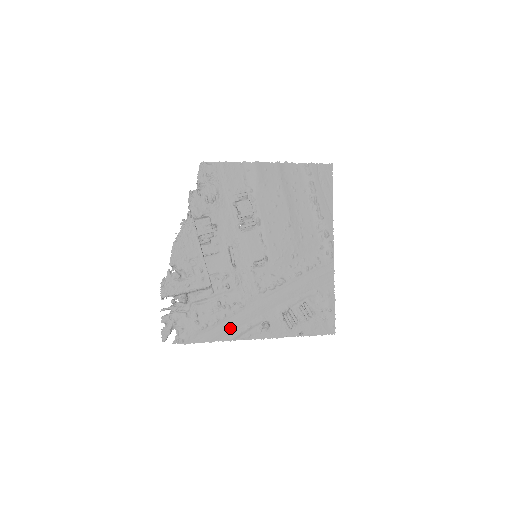
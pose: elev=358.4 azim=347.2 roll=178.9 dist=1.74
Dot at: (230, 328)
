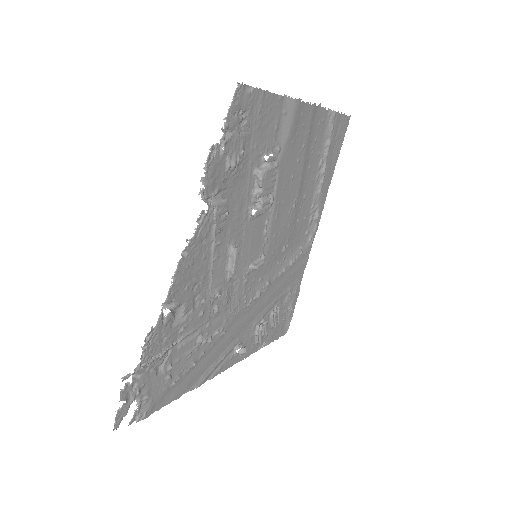
Dot at: (204, 368)
